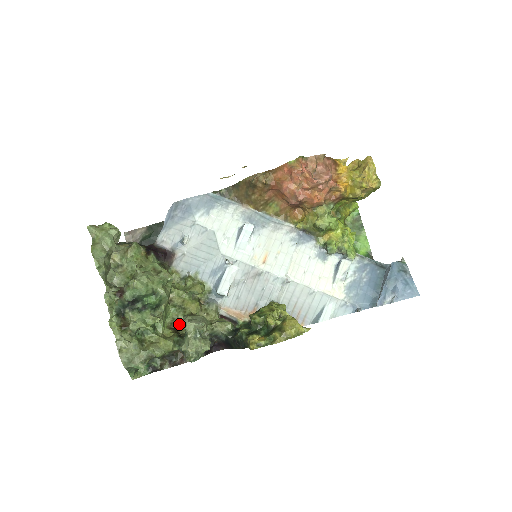
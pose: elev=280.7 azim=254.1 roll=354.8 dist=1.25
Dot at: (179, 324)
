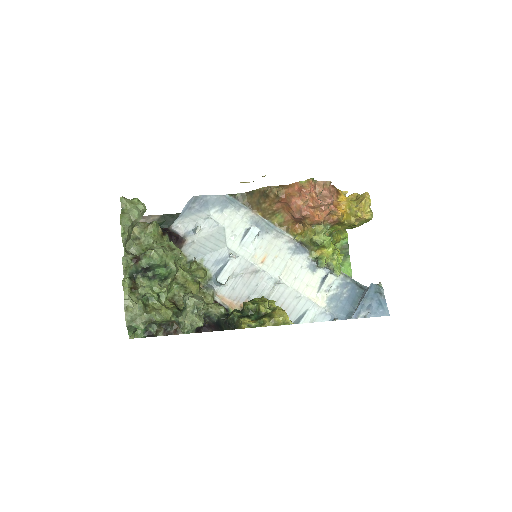
Dot at: (178, 300)
